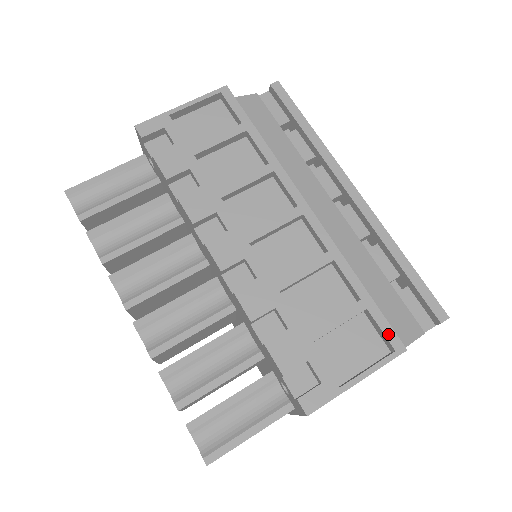
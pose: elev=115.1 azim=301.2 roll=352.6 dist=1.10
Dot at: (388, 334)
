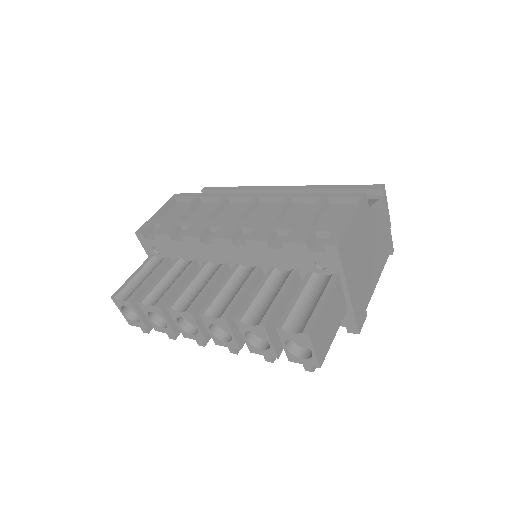
Dot at: (349, 195)
